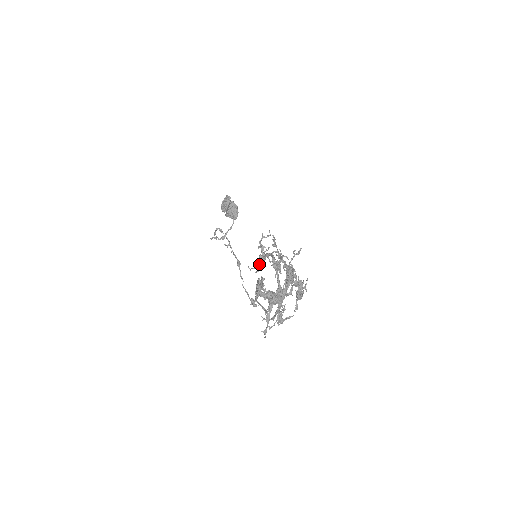
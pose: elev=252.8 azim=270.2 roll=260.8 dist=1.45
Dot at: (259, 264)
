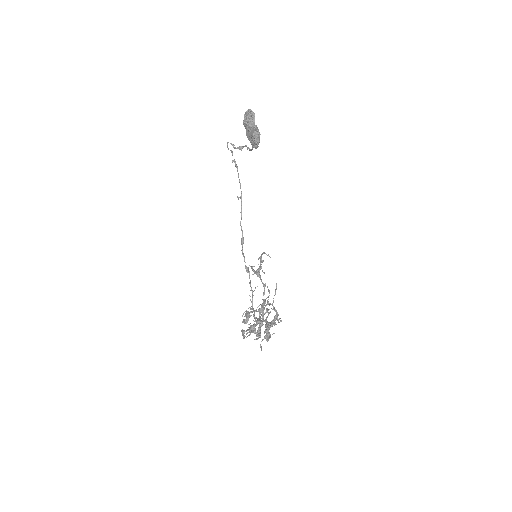
Dot at: (255, 273)
